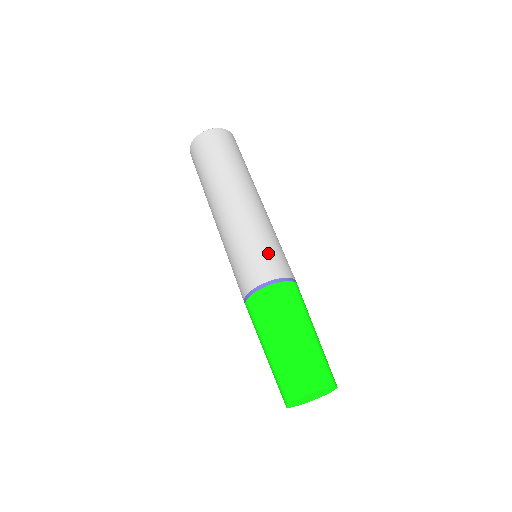
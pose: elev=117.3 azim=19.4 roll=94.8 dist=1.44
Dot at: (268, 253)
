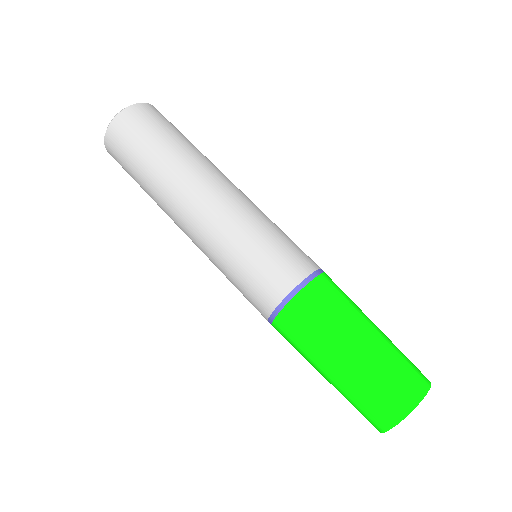
Dot at: (262, 263)
